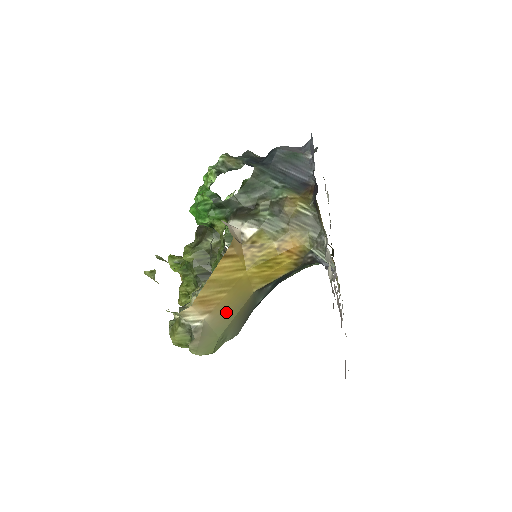
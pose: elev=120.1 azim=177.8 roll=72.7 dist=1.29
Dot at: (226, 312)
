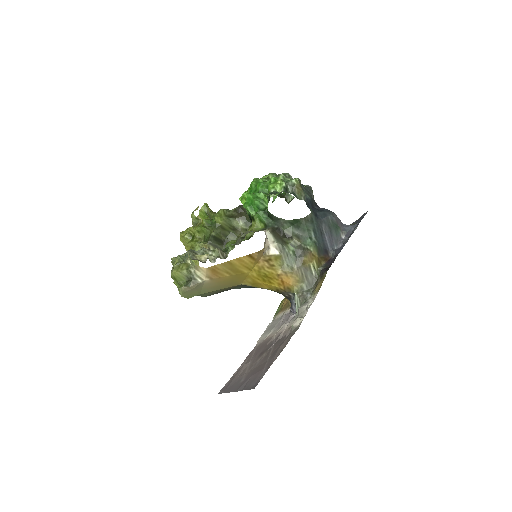
Dot at: (218, 284)
